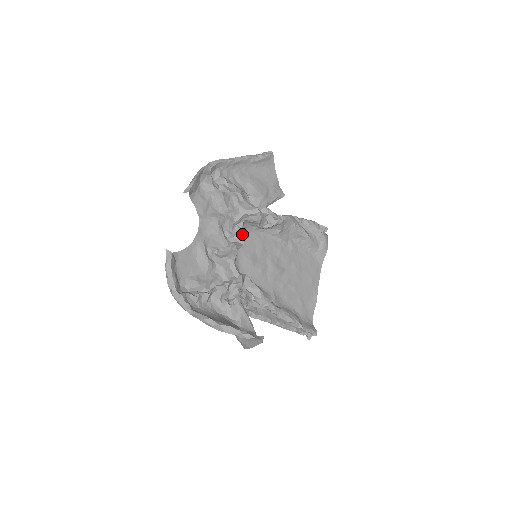
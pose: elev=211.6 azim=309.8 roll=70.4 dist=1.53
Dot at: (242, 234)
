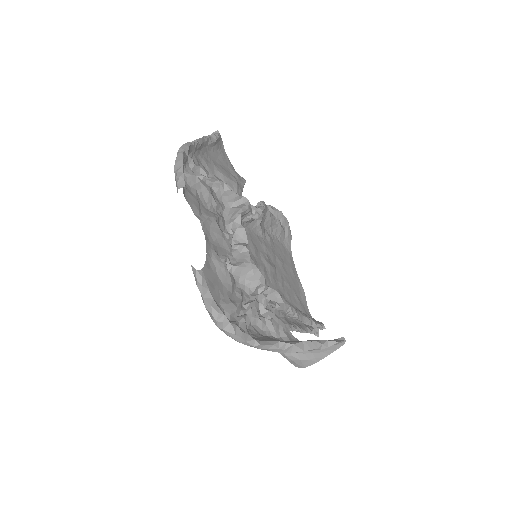
Dot at: (242, 231)
